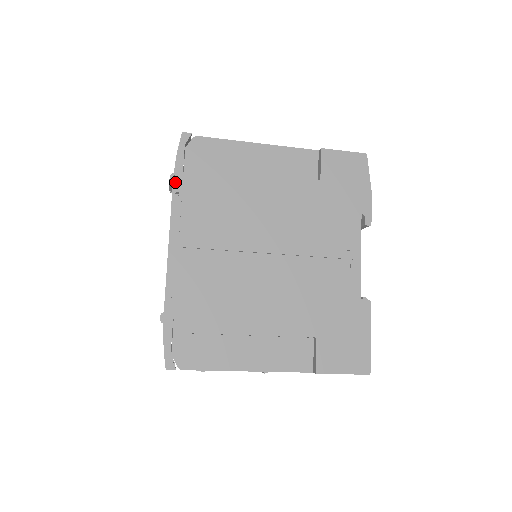
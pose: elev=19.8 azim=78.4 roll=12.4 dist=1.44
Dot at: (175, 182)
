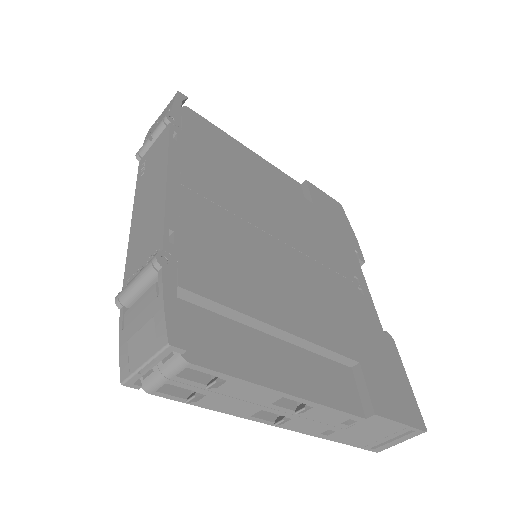
Dot at: (172, 122)
